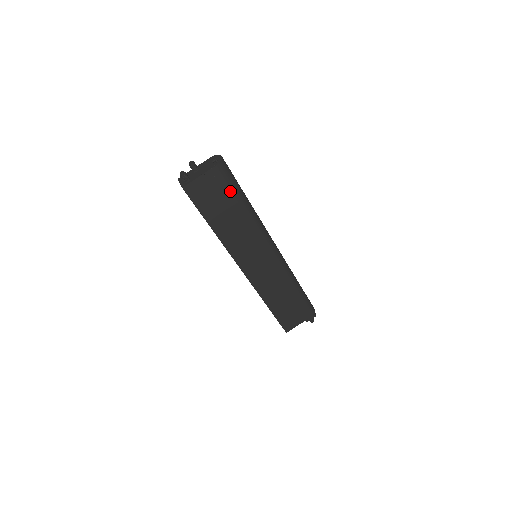
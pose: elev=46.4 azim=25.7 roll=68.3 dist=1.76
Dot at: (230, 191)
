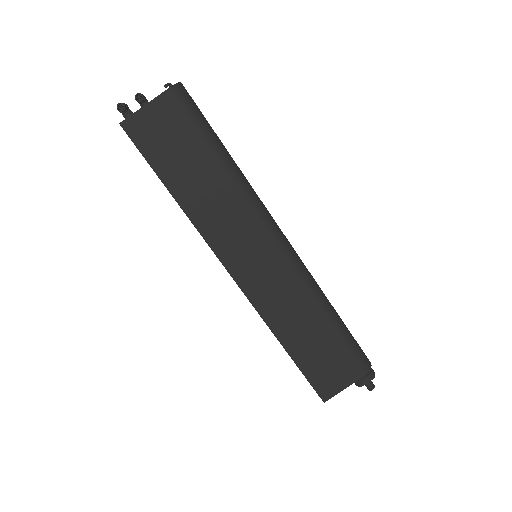
Dot at: (195, 133)
